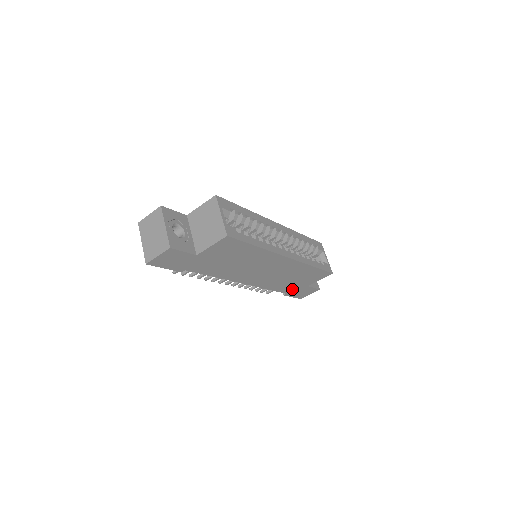
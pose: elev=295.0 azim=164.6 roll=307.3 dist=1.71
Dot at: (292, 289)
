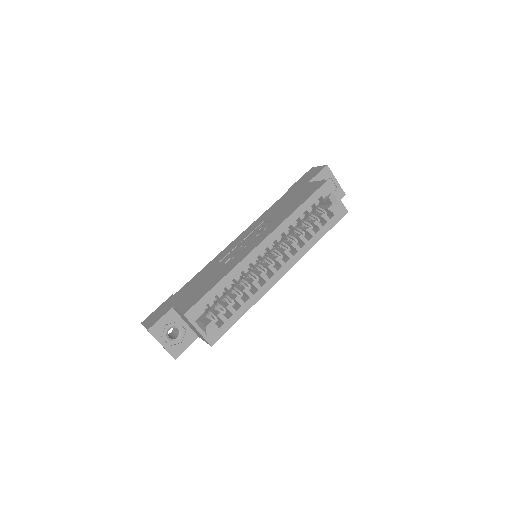
Dot at: occluded
